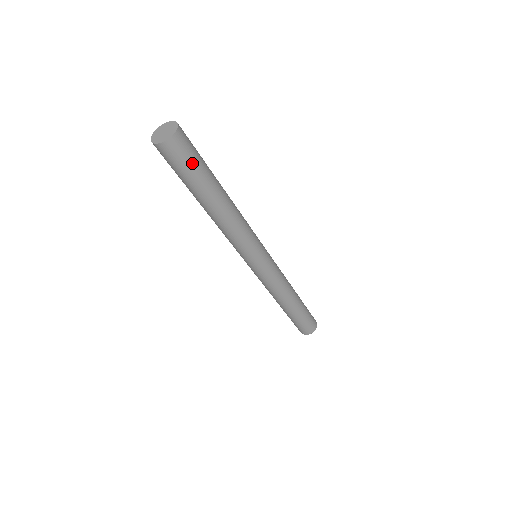
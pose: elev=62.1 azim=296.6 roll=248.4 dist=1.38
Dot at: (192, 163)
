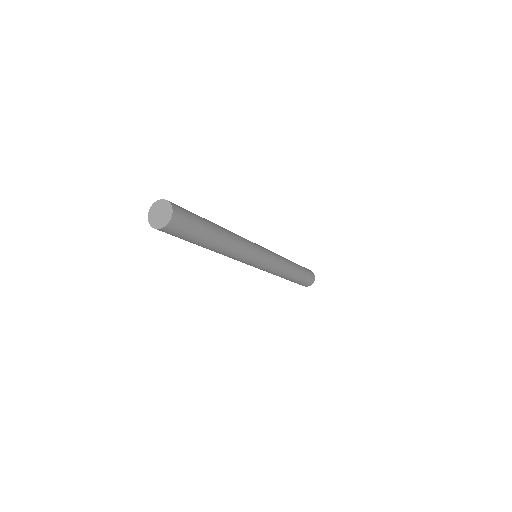
Dot at: (190, 231)
